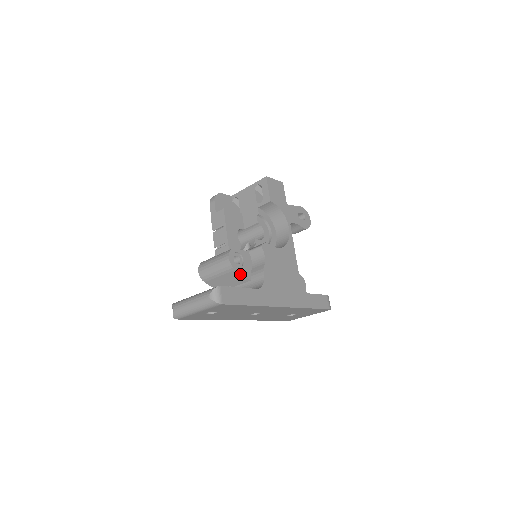
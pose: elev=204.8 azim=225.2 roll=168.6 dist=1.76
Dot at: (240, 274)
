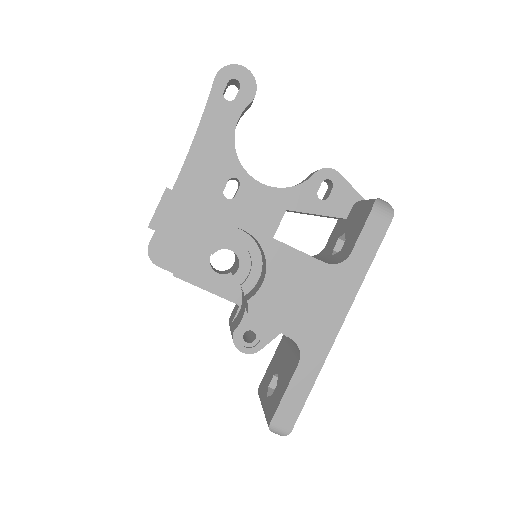
Dot at: (268, 342)
